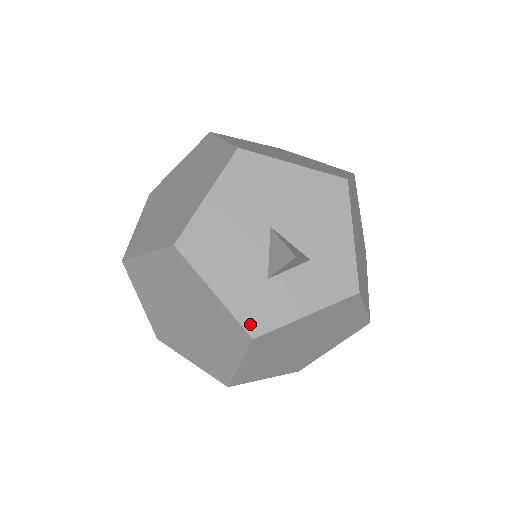
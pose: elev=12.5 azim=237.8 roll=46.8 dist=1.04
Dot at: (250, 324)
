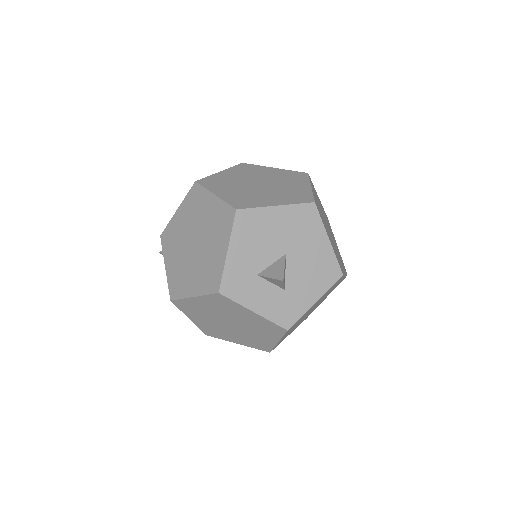
Dot at: (226, 285)
